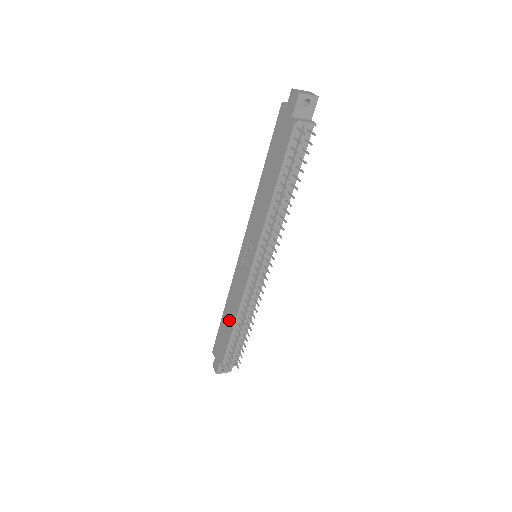
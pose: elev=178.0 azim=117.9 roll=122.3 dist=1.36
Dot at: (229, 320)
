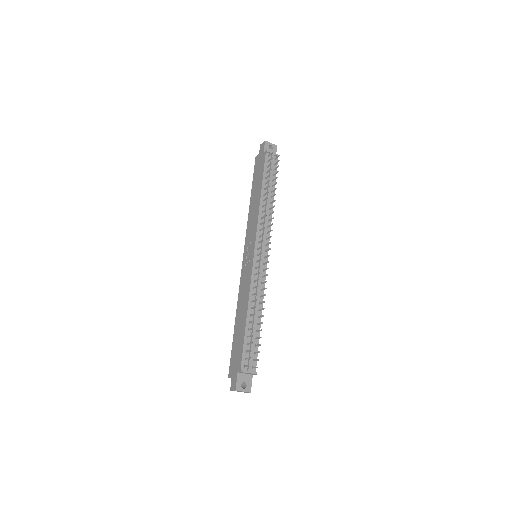
Dot at: (241, 320)
